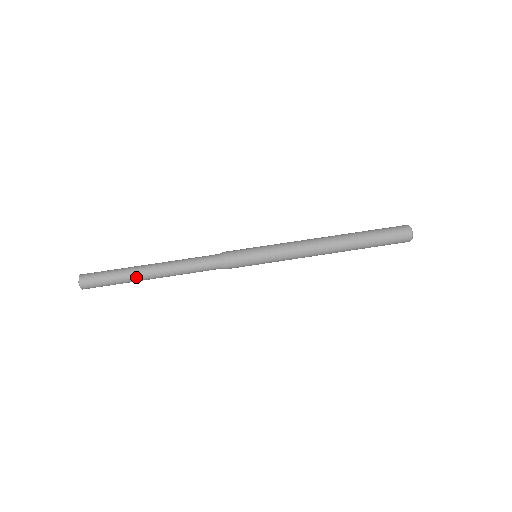
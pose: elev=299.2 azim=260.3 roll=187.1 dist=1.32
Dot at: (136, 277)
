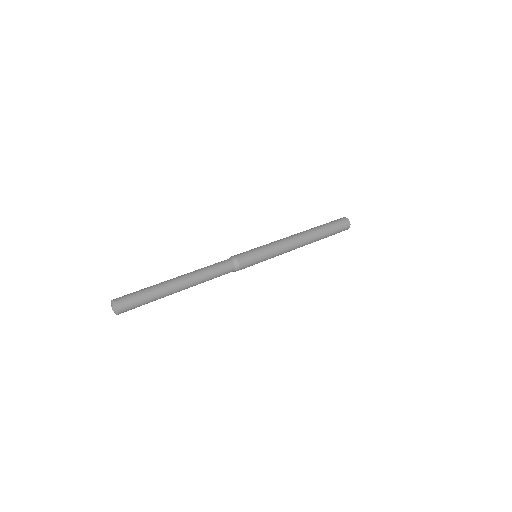
Dot at: (168, 289)
